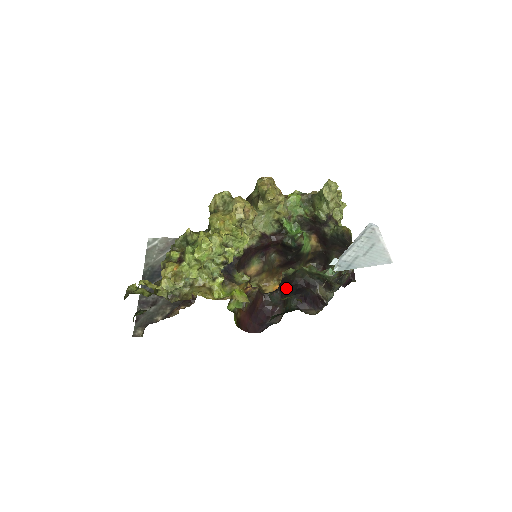
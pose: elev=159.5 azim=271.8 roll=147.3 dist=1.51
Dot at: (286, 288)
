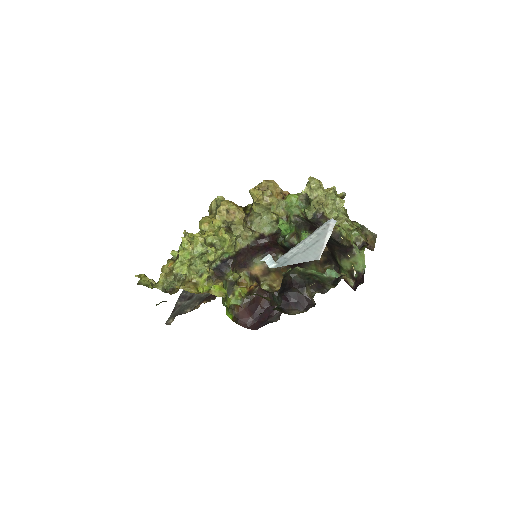
Dot at: occluded
